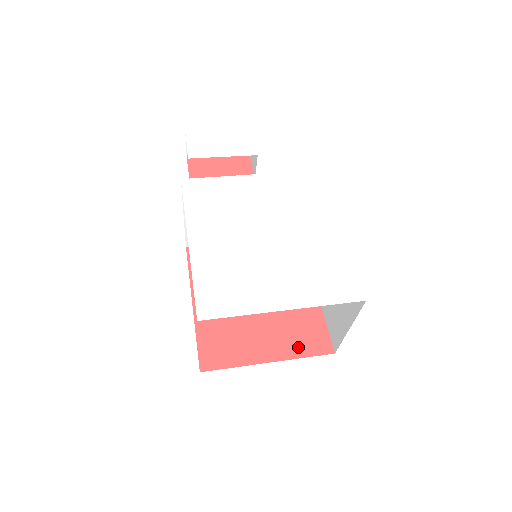
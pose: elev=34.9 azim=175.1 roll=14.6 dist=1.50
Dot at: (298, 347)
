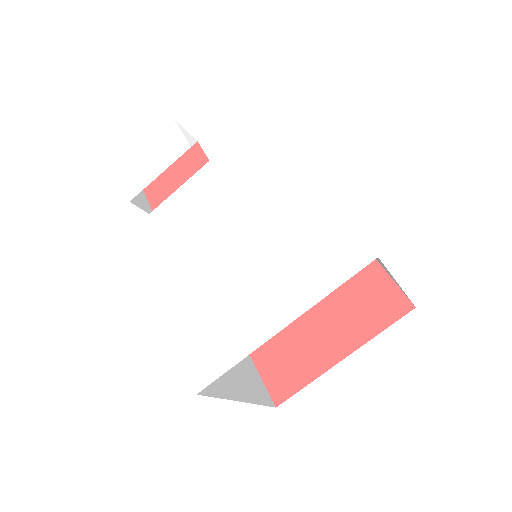
Dot at: (368, 323)
